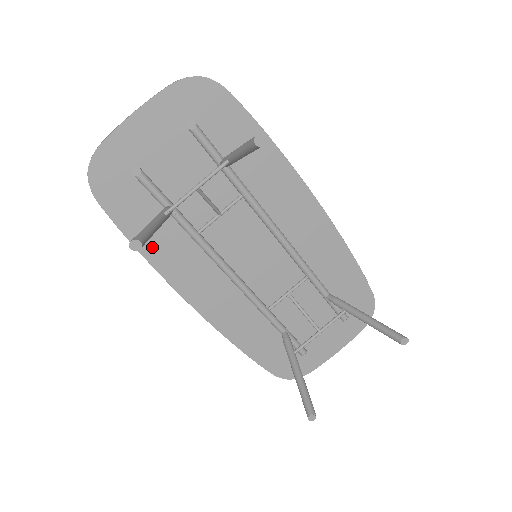
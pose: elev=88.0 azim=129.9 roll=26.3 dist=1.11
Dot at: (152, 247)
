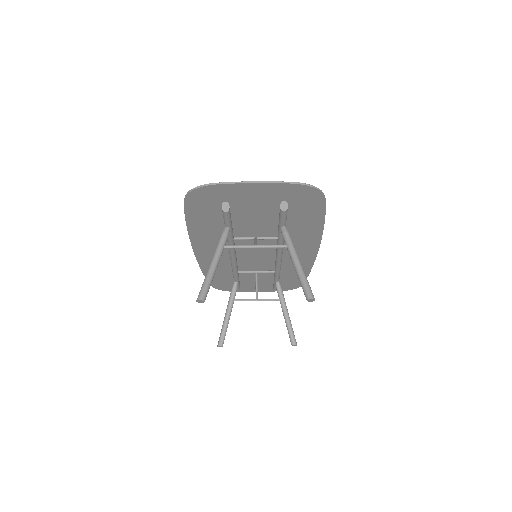
Dot at: (197, 228)
